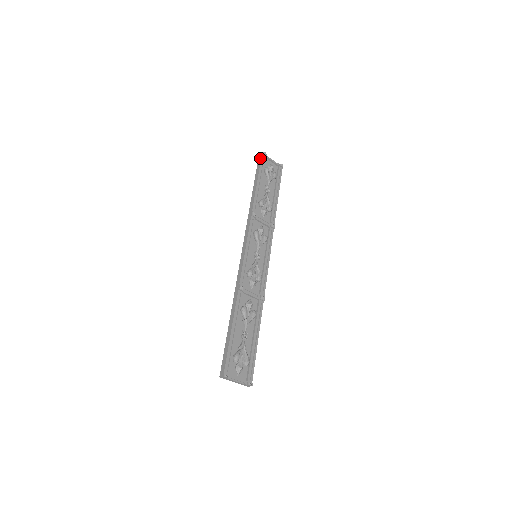
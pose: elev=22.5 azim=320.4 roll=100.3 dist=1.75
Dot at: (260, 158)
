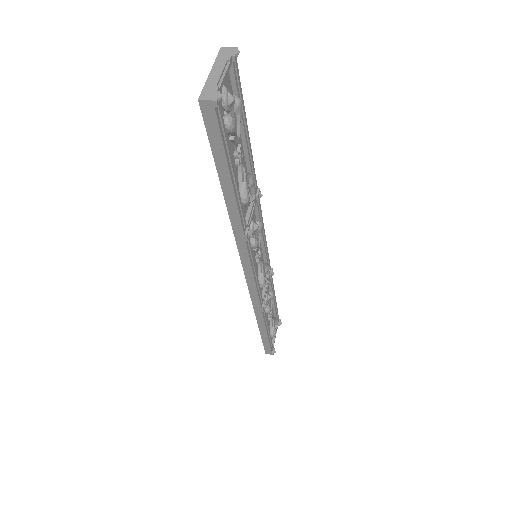
Dot at: (213, 120)
